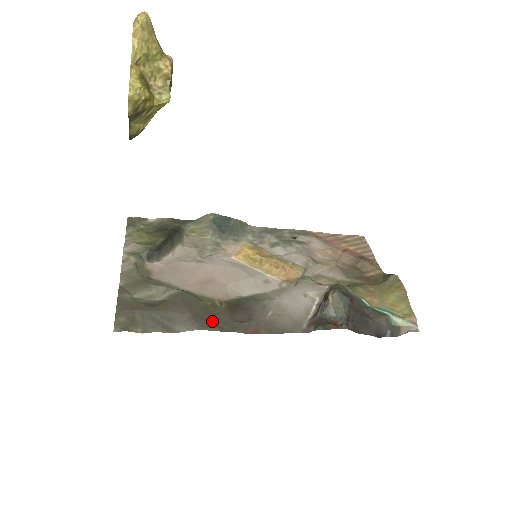
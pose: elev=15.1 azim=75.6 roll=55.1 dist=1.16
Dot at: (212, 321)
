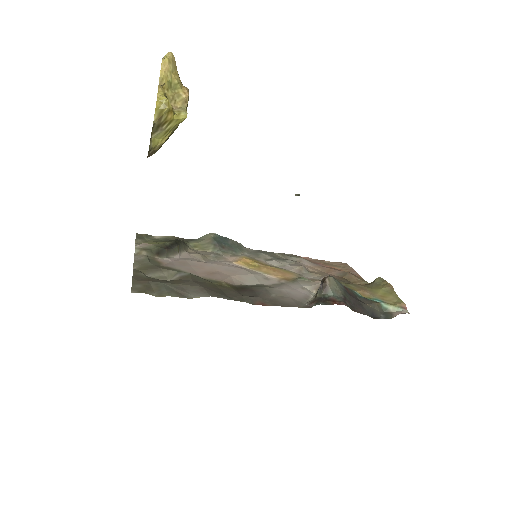
Dot at: (222, 293)
